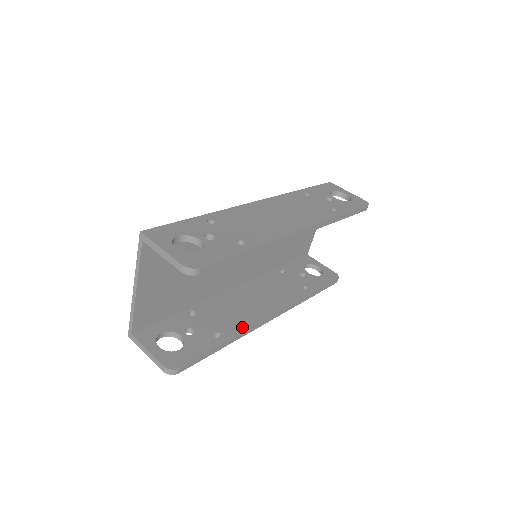
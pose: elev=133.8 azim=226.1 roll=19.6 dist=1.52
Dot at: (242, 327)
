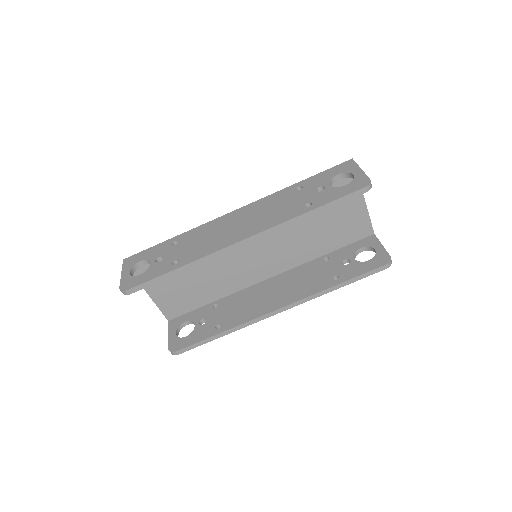
Dot at: (242, 320)
